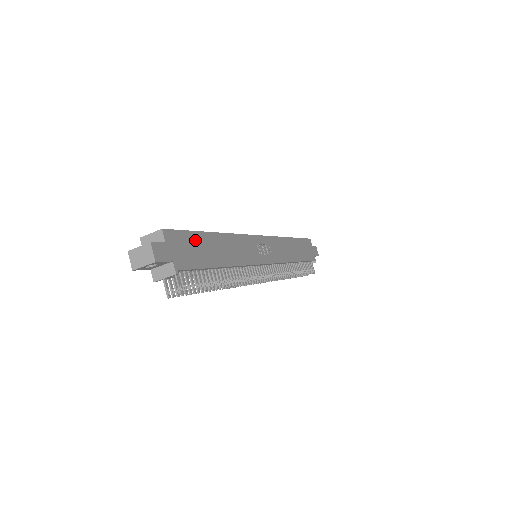
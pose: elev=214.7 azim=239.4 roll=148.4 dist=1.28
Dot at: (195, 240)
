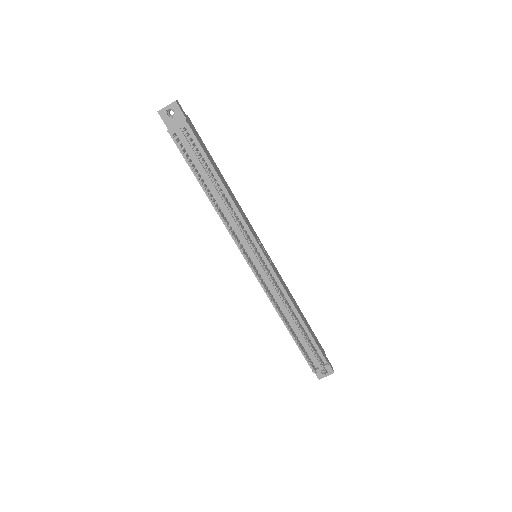
Dot at: (206, 150)
